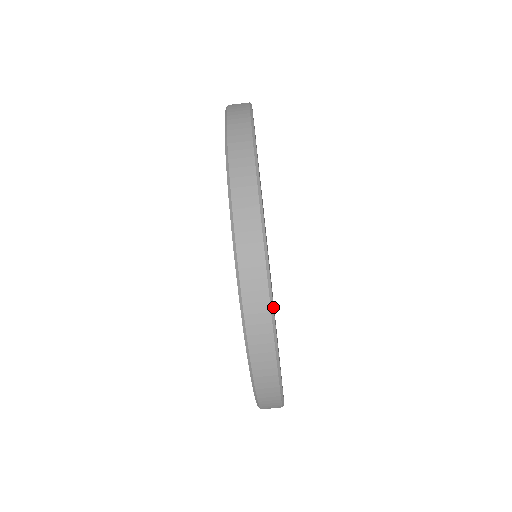
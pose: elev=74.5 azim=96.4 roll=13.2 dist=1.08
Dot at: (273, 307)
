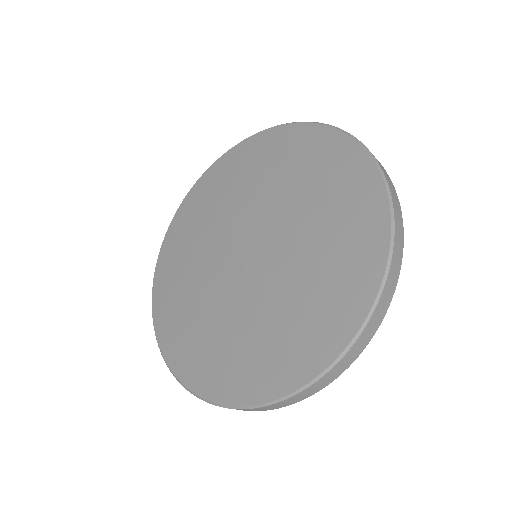
Dot at: occluded
